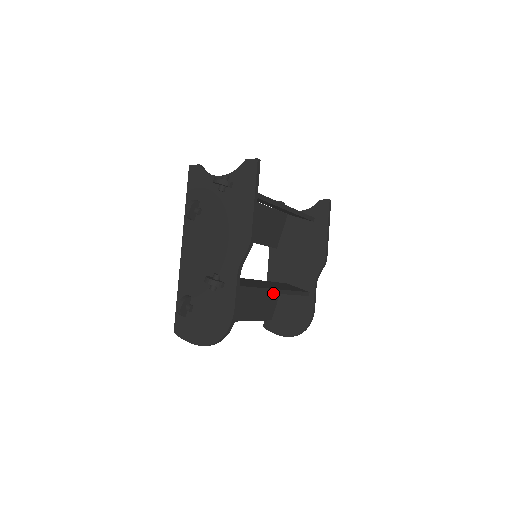
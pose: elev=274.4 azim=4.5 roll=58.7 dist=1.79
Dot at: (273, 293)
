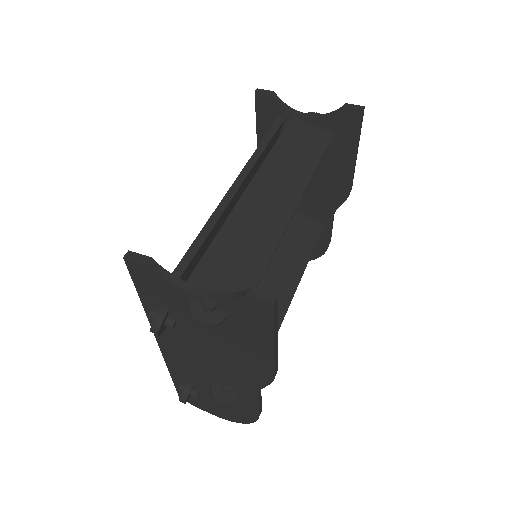
Dot at: (289, 304)
